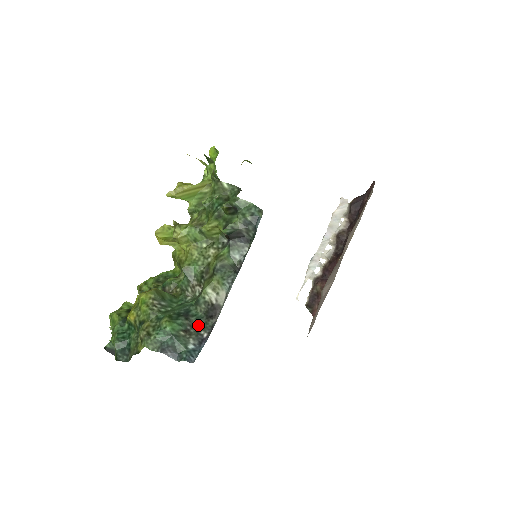
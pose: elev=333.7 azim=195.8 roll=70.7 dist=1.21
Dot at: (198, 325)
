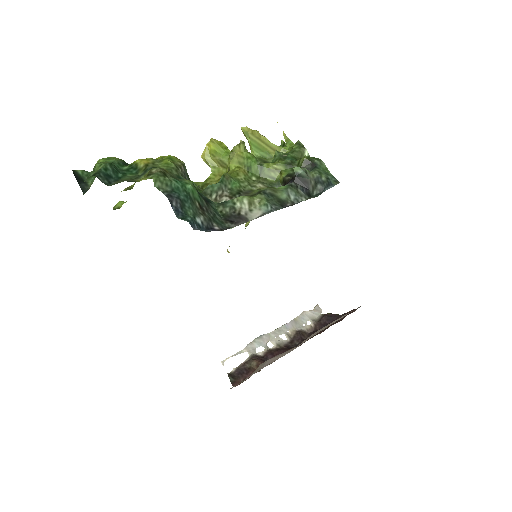
Dot at: (214, 216)
